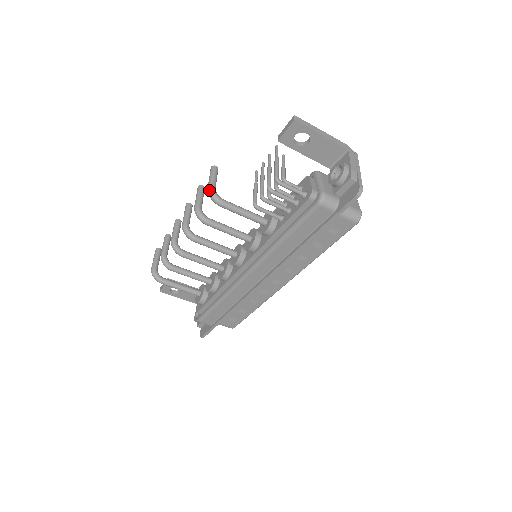
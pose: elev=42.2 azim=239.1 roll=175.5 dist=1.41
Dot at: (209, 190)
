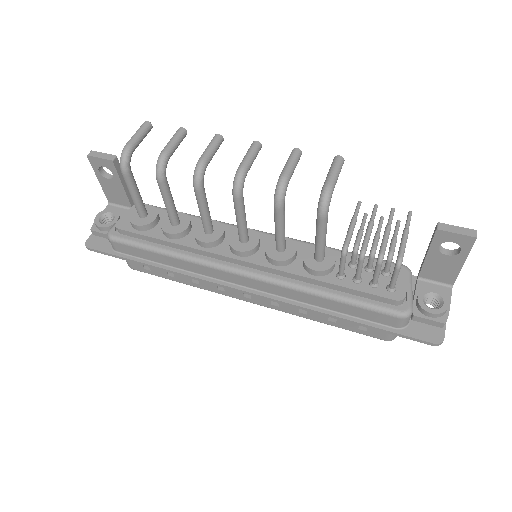
Dot at: (329, 190)
